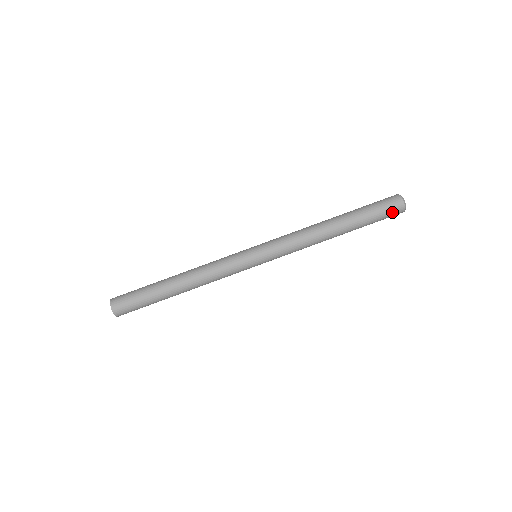
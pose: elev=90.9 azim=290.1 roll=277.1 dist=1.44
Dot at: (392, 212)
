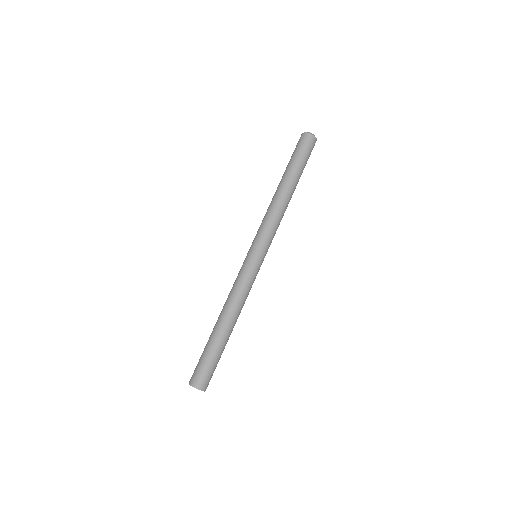
Dot at: (312, 148)
